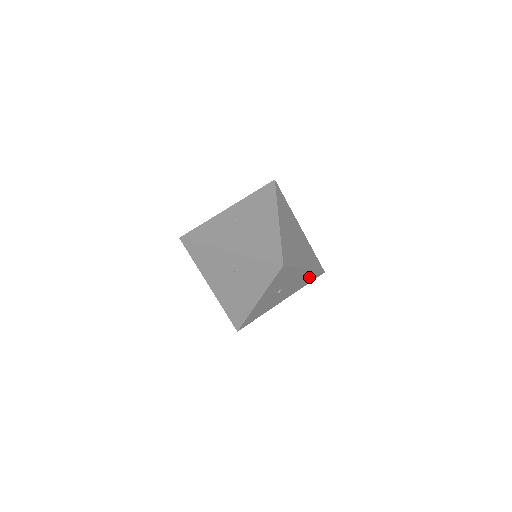
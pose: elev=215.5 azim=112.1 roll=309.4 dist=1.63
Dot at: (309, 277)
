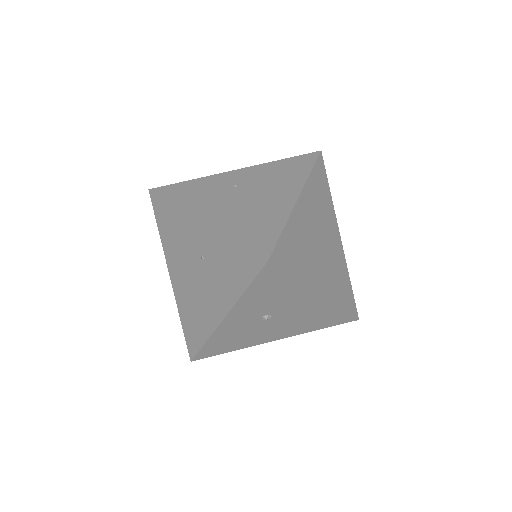
Dot at: (328, 315)
